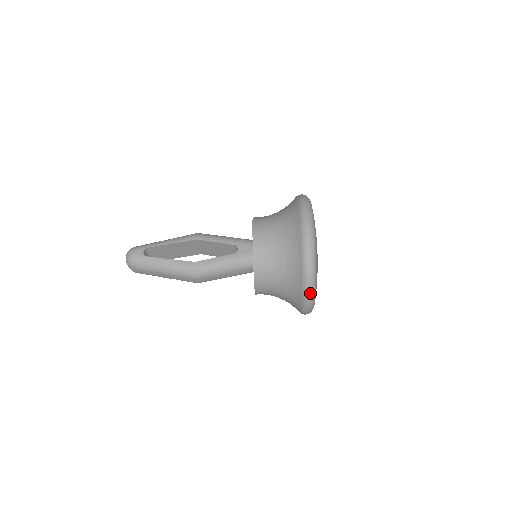
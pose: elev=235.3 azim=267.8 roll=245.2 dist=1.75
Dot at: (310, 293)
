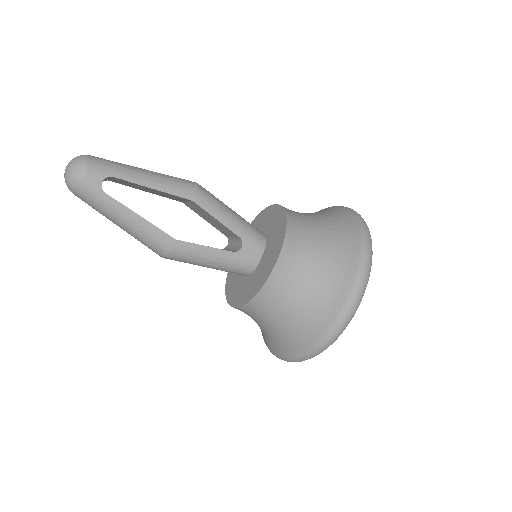
Dot at: (298, 361)
